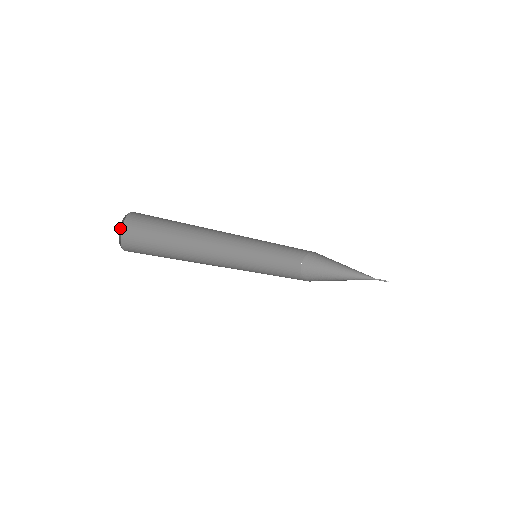
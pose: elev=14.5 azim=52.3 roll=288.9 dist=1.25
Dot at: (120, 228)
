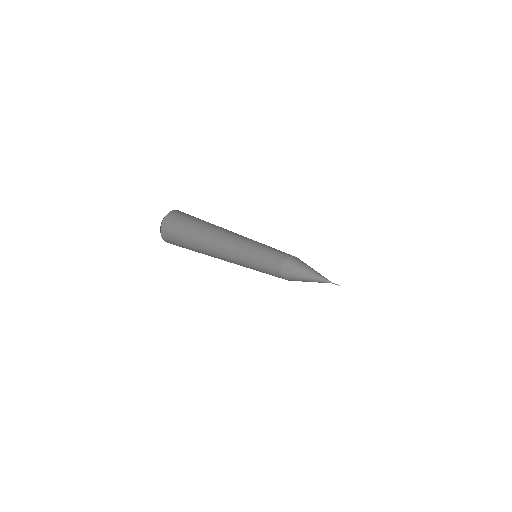
Dot at: (162, 221)
